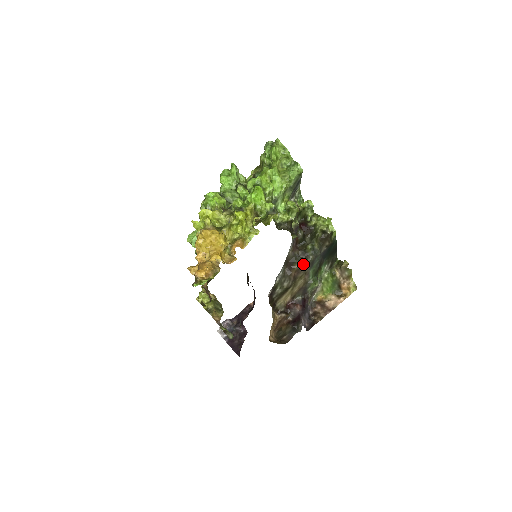
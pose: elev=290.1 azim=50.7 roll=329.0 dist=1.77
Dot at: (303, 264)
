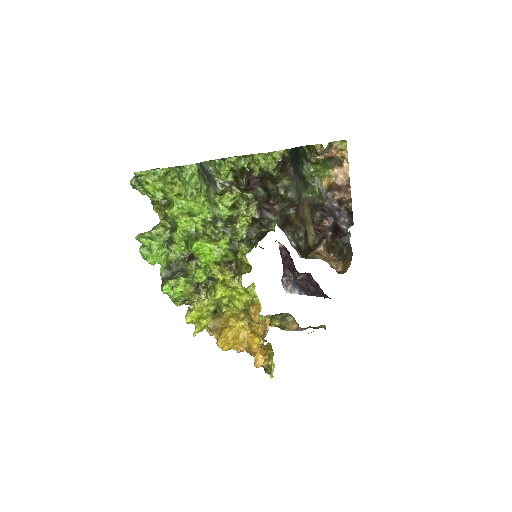
Dot at: (295, 208)
